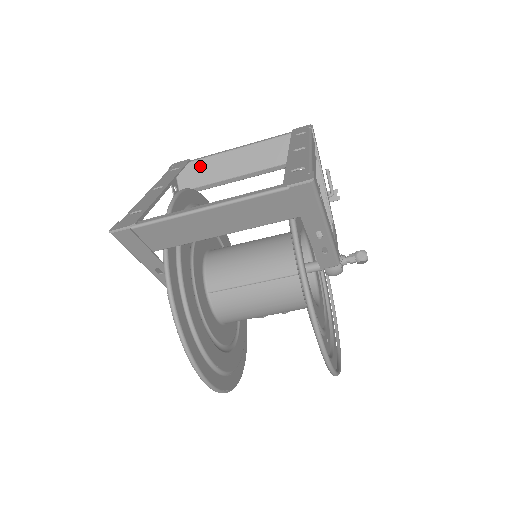
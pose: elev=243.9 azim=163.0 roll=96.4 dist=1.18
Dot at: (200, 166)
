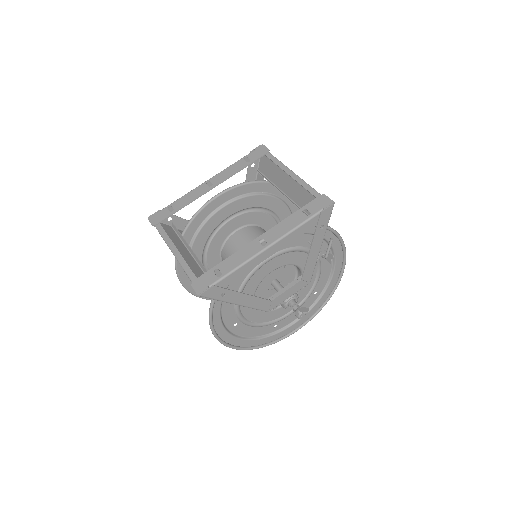
Dot at: occluded
